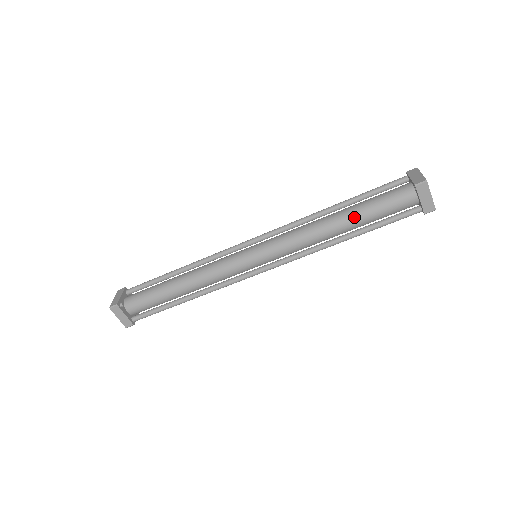
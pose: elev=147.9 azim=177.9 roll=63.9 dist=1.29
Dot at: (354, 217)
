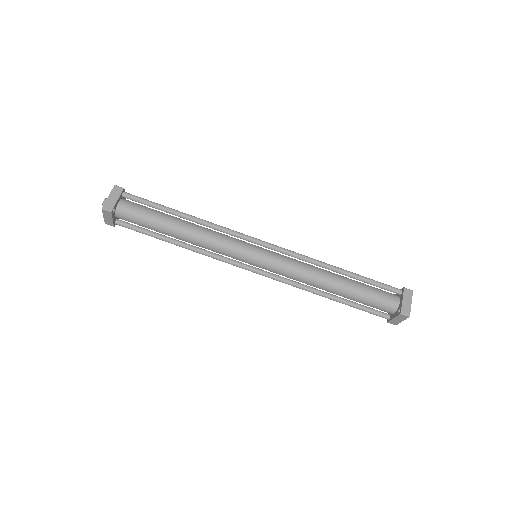
Dot at: (346, 293)
